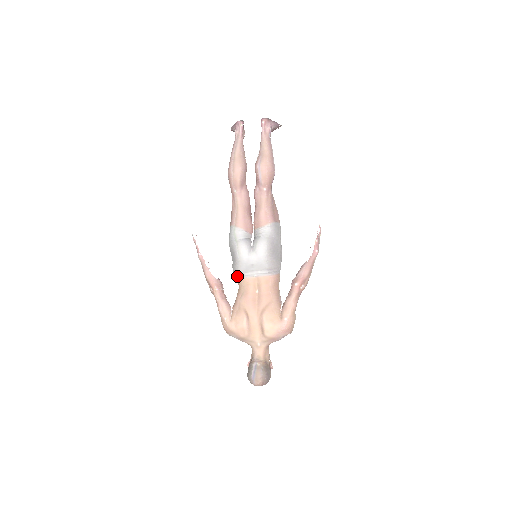
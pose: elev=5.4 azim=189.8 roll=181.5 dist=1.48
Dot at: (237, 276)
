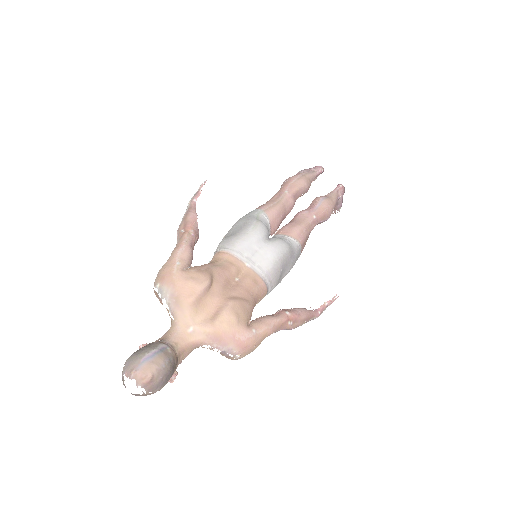
Dot at: (224, 248)
